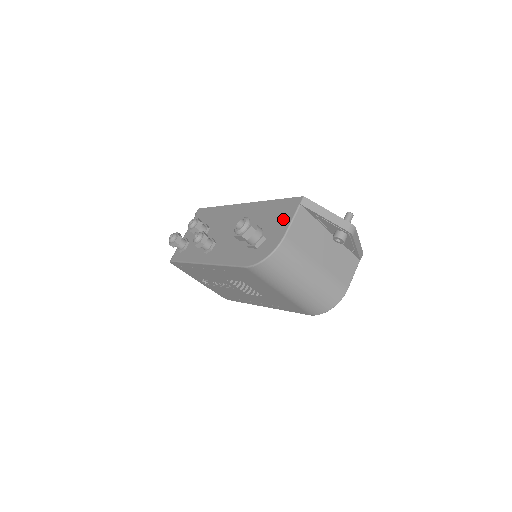
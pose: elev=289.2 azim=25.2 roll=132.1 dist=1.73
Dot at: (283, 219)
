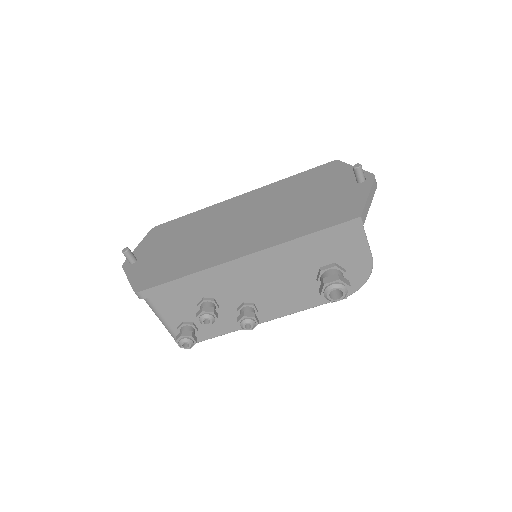
Dot at: (352, 247)
